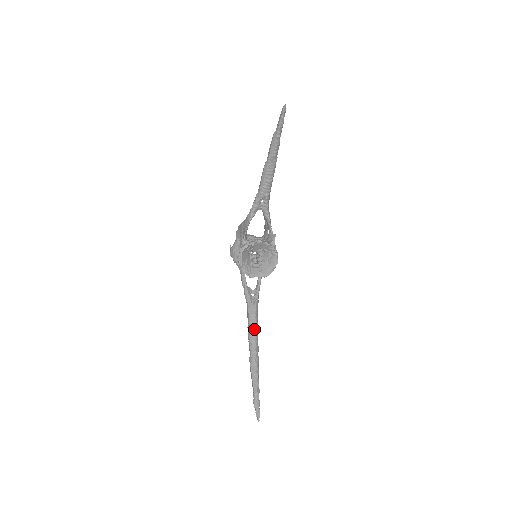
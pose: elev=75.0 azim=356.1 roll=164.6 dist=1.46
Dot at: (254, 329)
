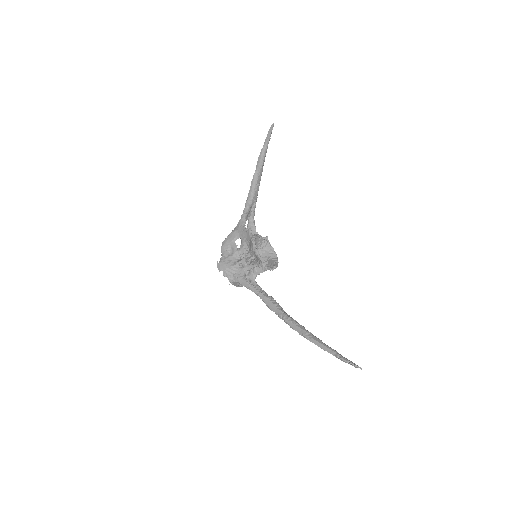
Dot at: (287, 314)
